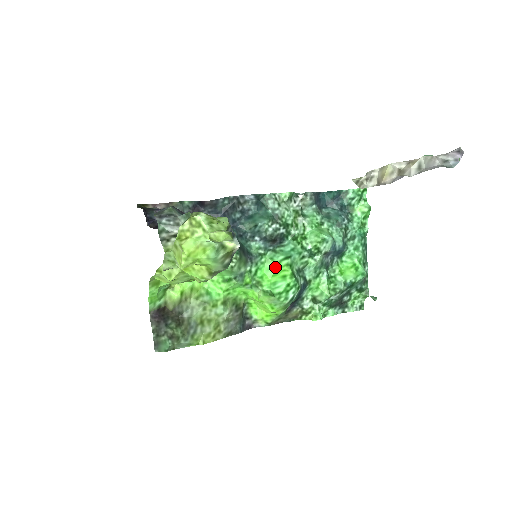
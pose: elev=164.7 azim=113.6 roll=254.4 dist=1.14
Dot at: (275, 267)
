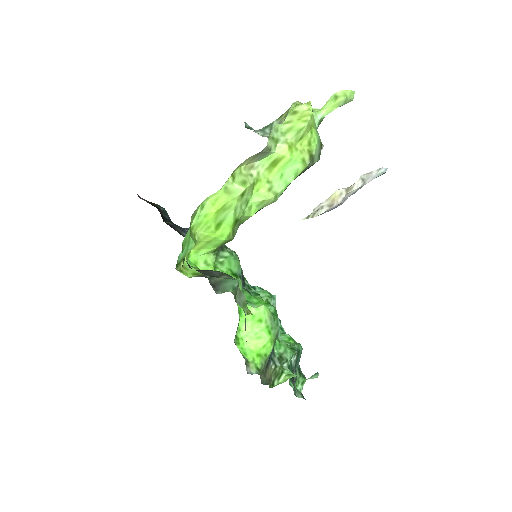
Dot at: (253, 298)
